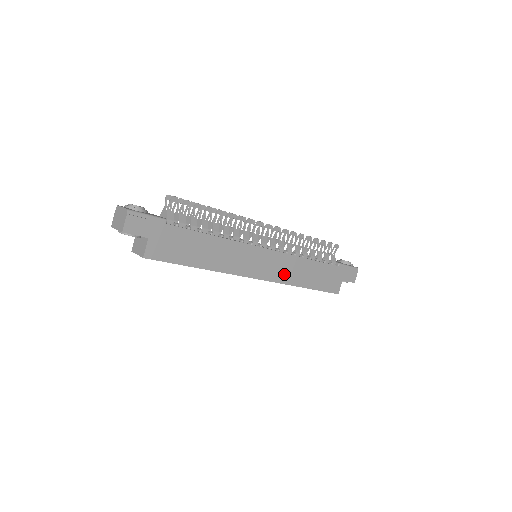
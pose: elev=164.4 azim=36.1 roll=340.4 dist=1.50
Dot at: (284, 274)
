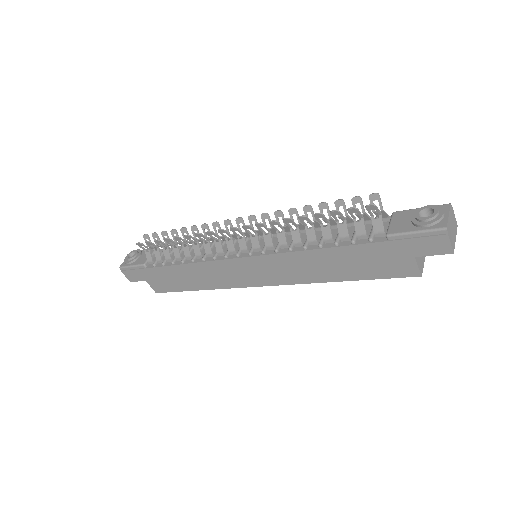
Dot at: (291, 274)
